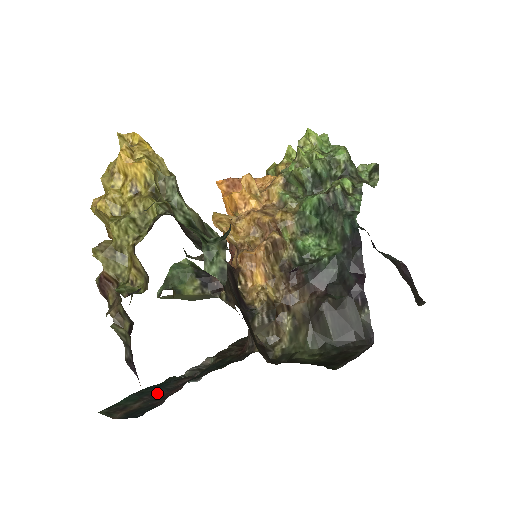
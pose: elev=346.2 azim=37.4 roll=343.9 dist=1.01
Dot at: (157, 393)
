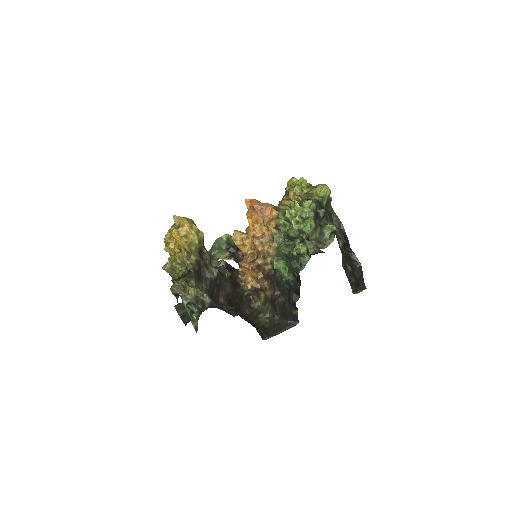
Dot at: occluded
